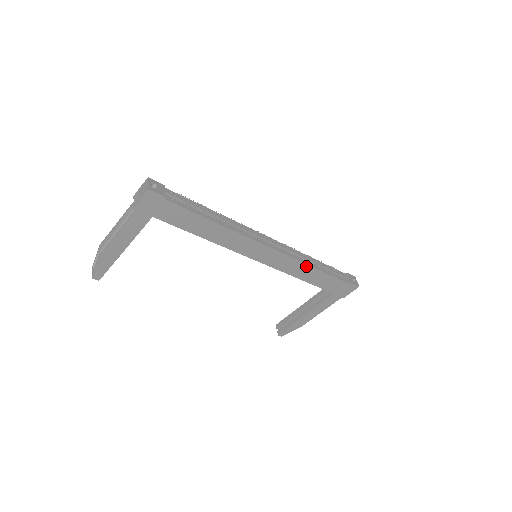
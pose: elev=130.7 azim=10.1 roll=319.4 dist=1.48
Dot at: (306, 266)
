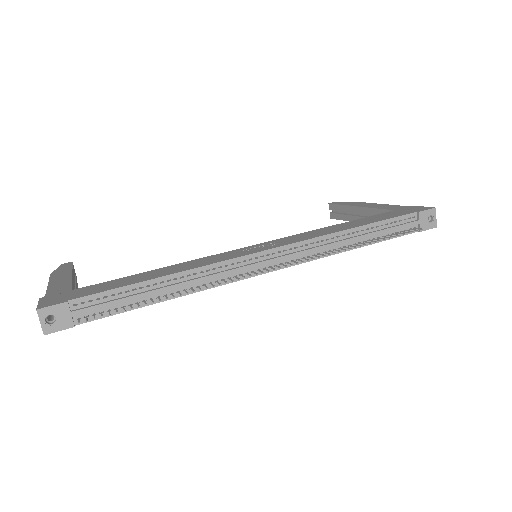
Dot at: (336, 252)
